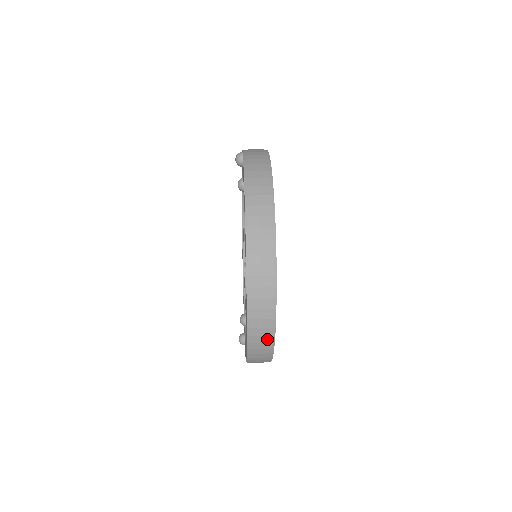
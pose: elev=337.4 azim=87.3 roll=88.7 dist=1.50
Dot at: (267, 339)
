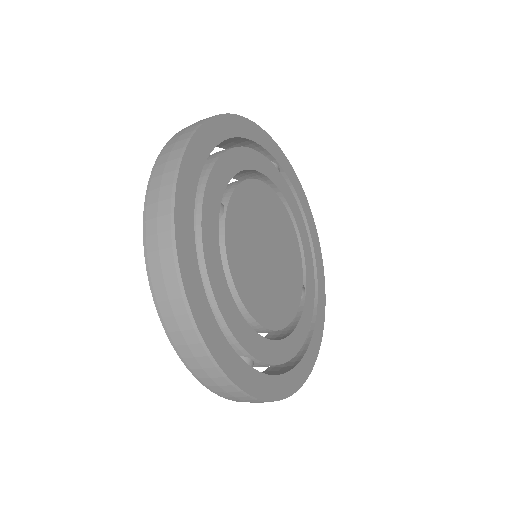
Dot at: (165, 223)
